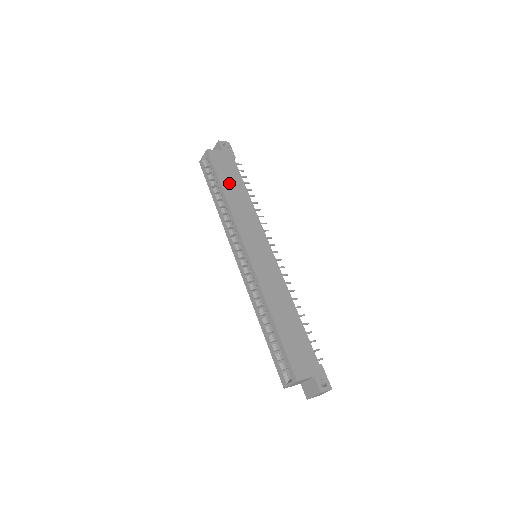
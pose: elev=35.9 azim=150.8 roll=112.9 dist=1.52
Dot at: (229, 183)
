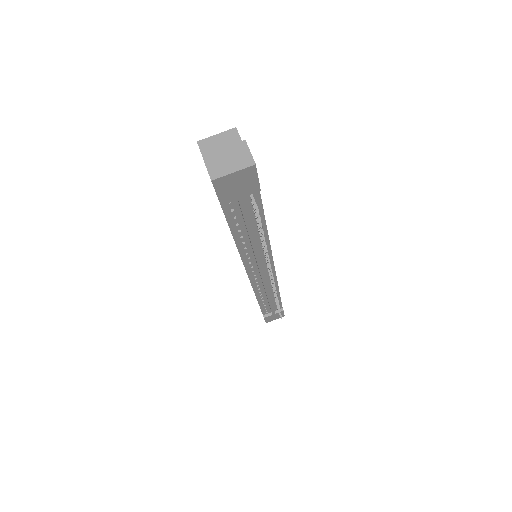
Dot at: occluded
